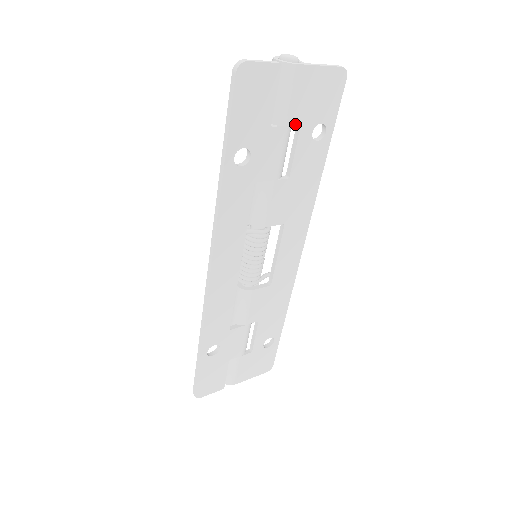
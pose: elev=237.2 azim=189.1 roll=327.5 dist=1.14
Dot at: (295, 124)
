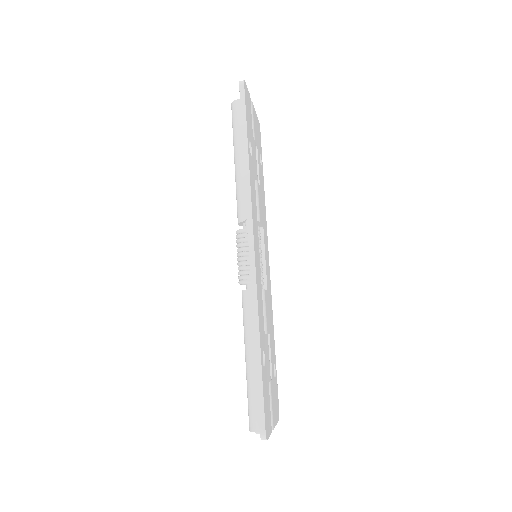
Dot at: (256, 143)
